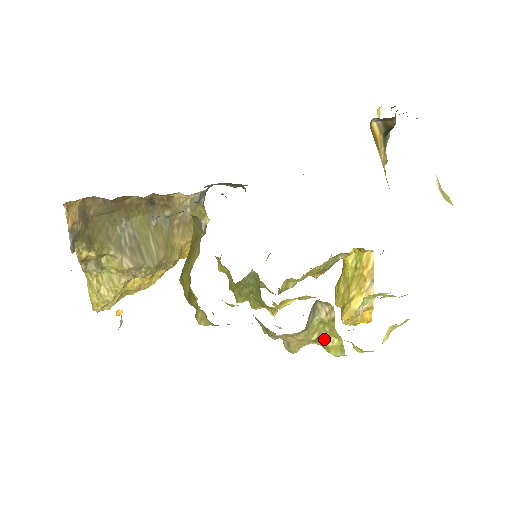
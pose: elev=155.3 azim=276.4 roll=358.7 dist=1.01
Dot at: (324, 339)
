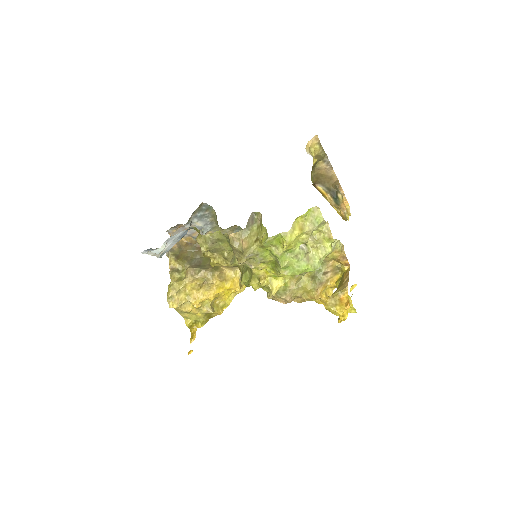
Dot at: (260, 237)
